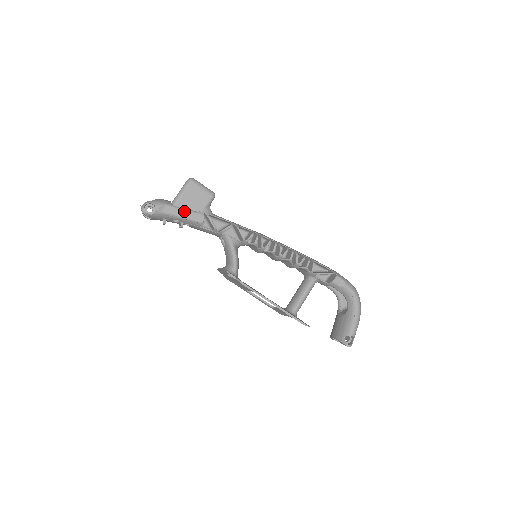
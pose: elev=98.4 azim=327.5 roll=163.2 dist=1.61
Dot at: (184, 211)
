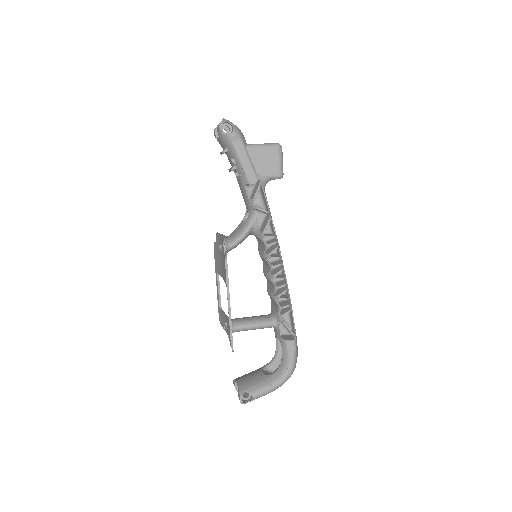
Dot at: (248, 160)
